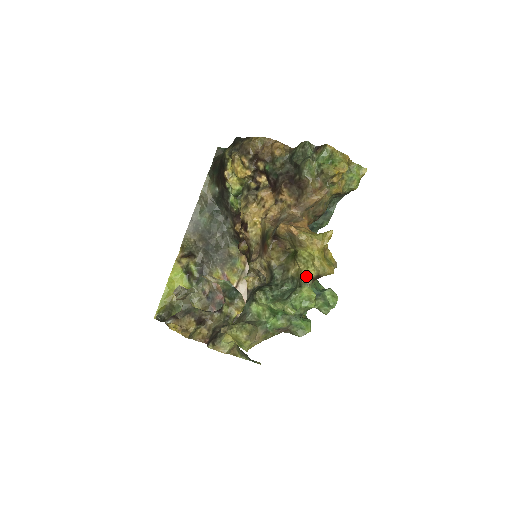
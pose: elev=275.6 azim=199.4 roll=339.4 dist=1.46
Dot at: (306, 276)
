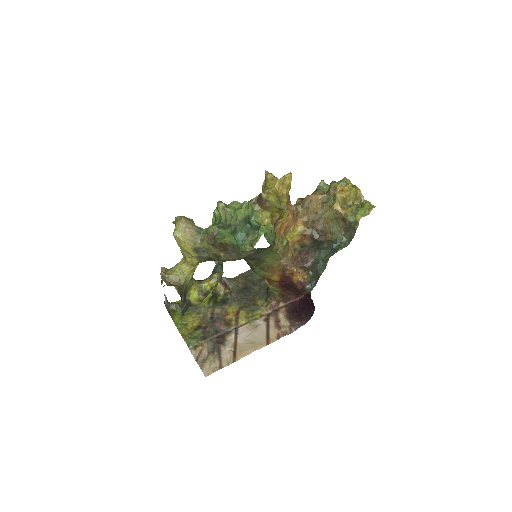
Dot at: (253, 198)
